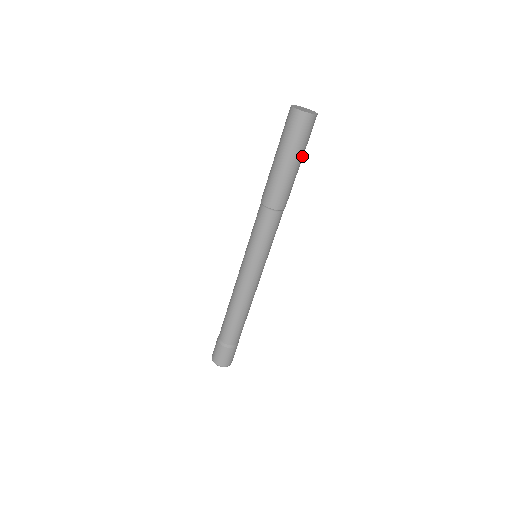
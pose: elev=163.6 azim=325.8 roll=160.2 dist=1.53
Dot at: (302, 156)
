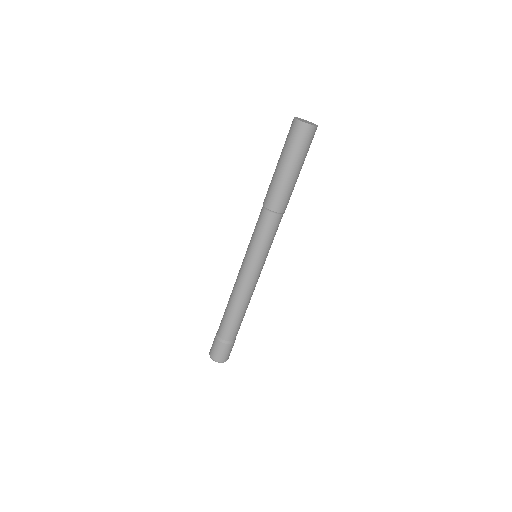
Dot at: (299, 163)
